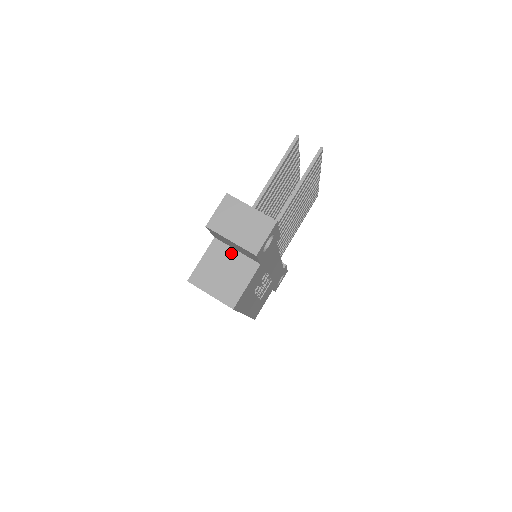
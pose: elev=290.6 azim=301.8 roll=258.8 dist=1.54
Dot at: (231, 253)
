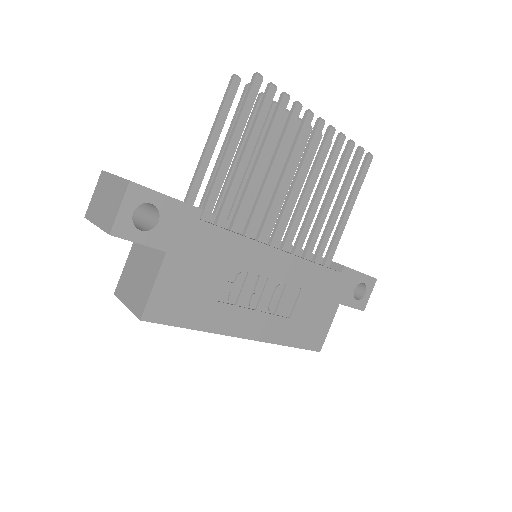
Dot at: (146, 248)
